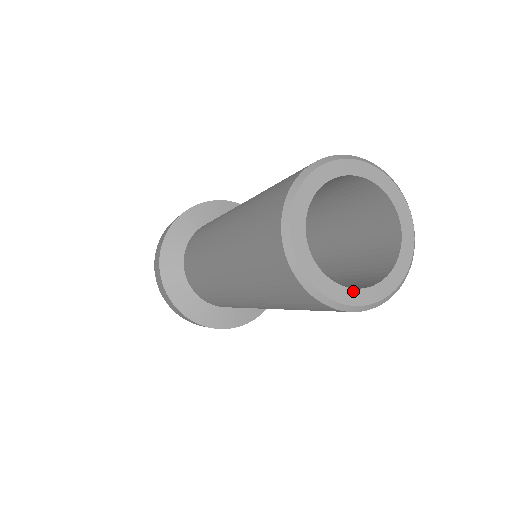
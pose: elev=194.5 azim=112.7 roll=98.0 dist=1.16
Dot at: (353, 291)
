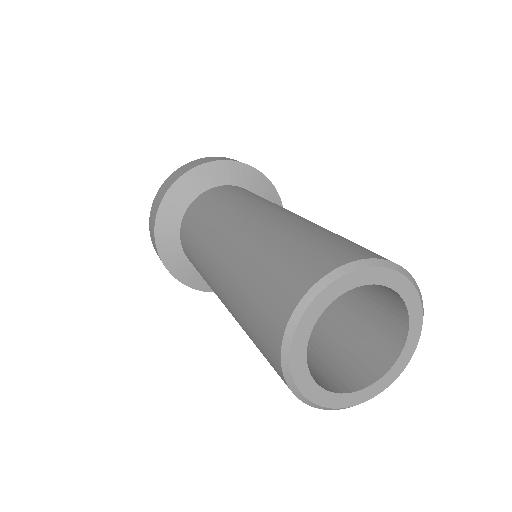
Dot at: (360, 392)
